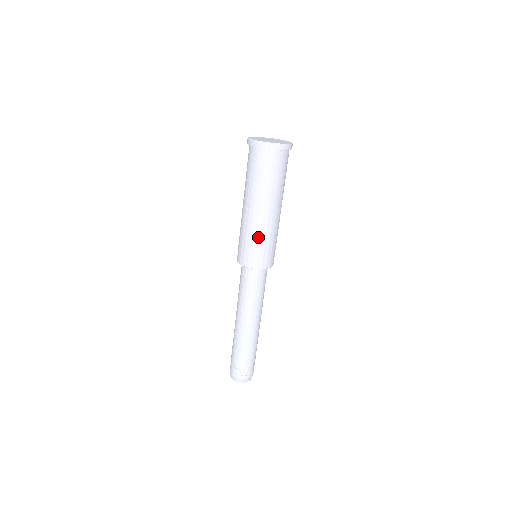
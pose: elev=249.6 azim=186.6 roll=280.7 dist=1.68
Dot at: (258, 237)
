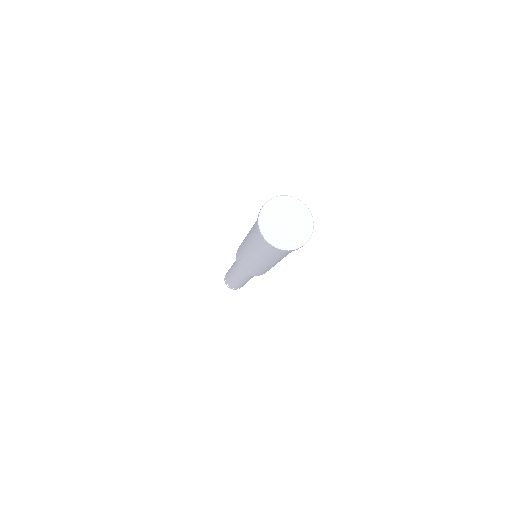
Dot at: (268, 269)
